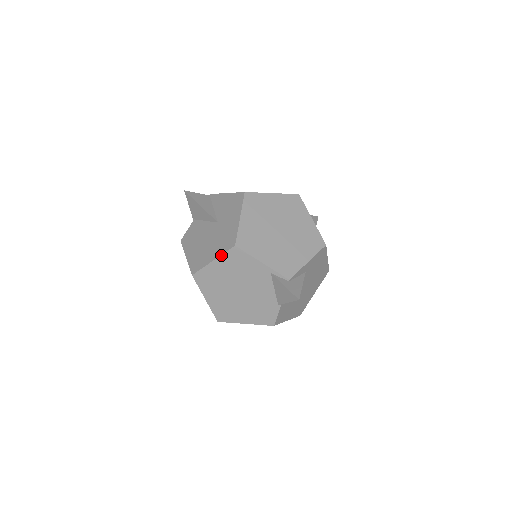
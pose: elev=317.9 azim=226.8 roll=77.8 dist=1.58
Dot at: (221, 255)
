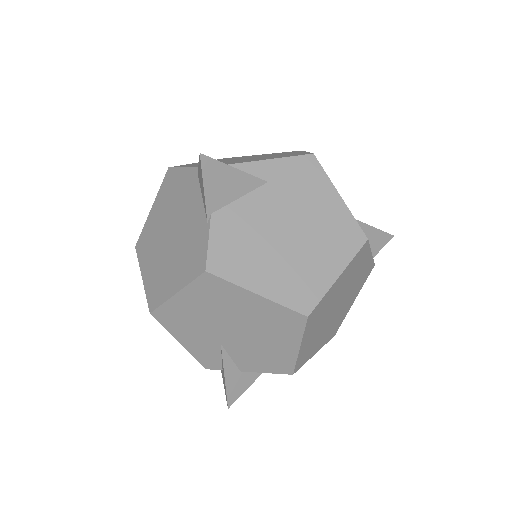
Dot at: (158, 193)
